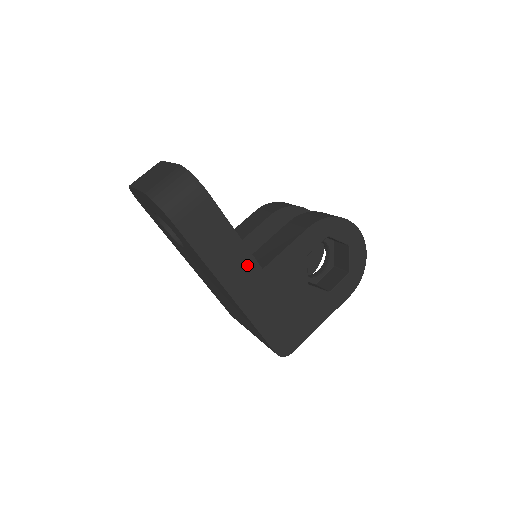
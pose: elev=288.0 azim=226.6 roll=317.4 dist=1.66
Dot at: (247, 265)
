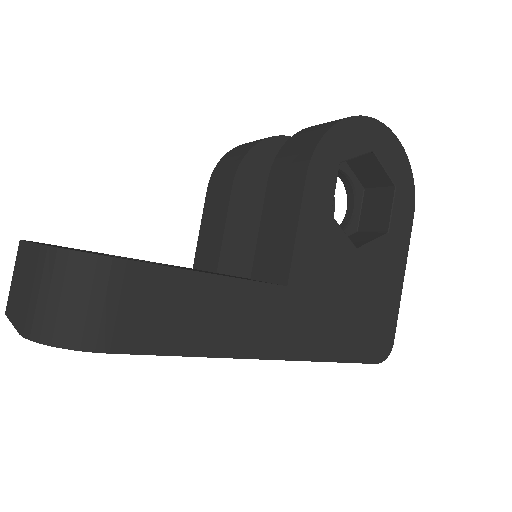
Dot at: (263, 302)
